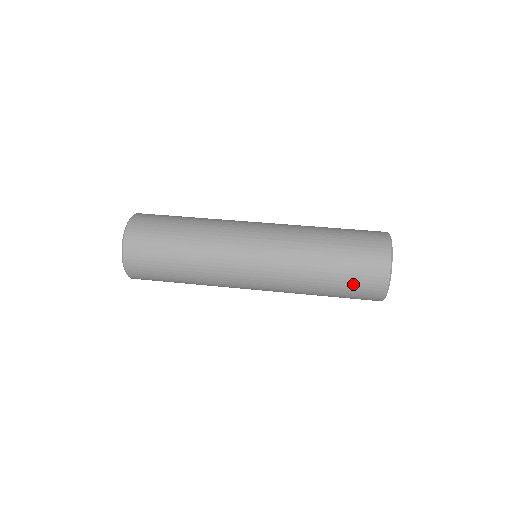
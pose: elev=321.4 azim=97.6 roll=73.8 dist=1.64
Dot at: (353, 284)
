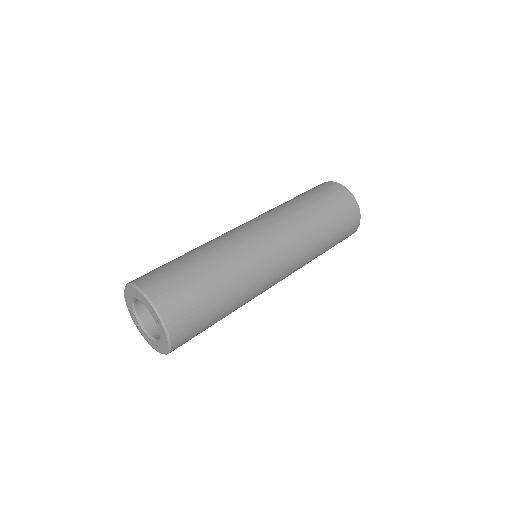
Dot at: (341, 218)
